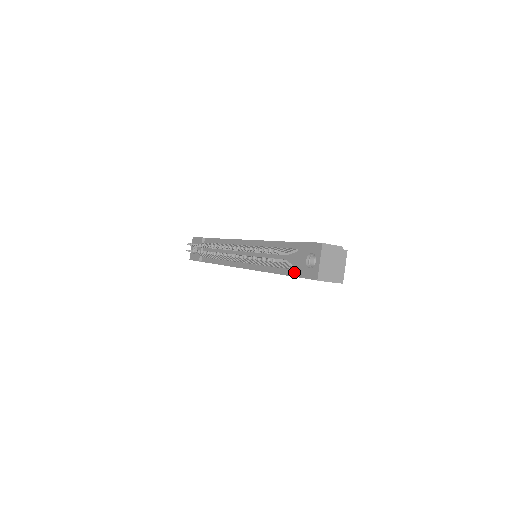
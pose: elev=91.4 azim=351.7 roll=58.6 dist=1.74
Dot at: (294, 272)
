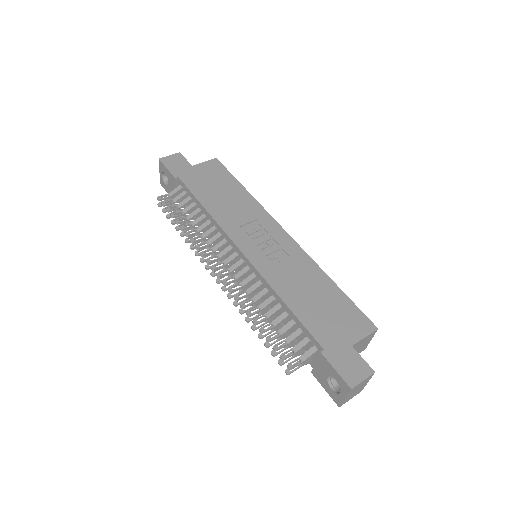
Dot at: (310, 362)
